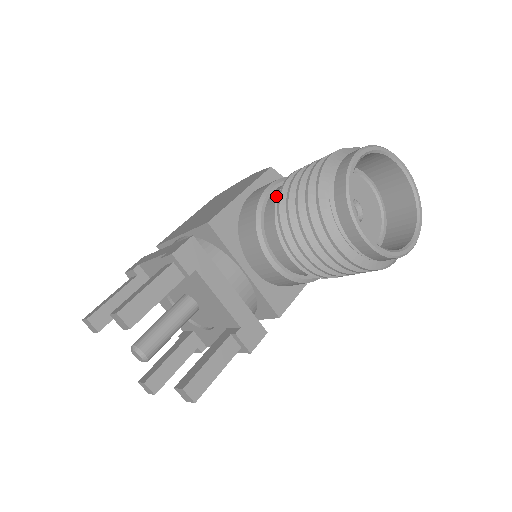
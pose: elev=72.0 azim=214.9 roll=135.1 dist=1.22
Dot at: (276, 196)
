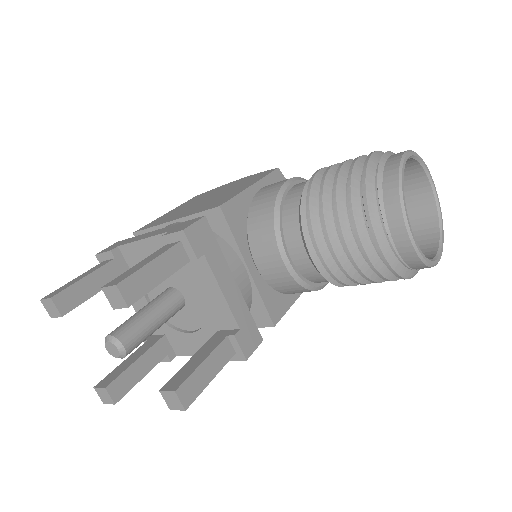
Dot at: (299, 190)
